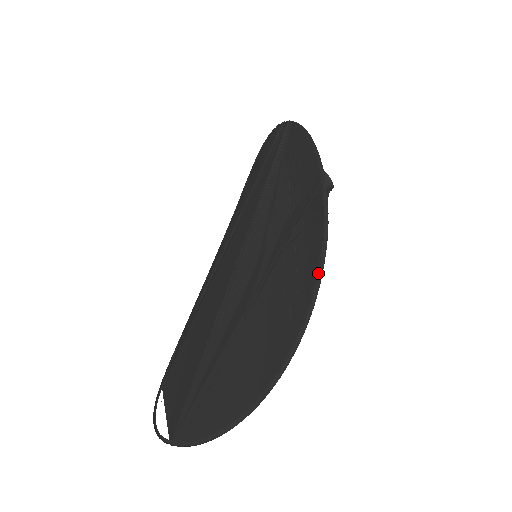
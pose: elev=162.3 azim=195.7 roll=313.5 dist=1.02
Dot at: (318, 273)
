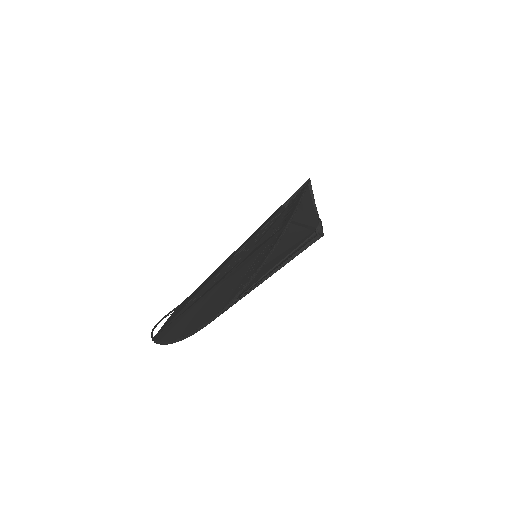
Dot at: (252, 277)
